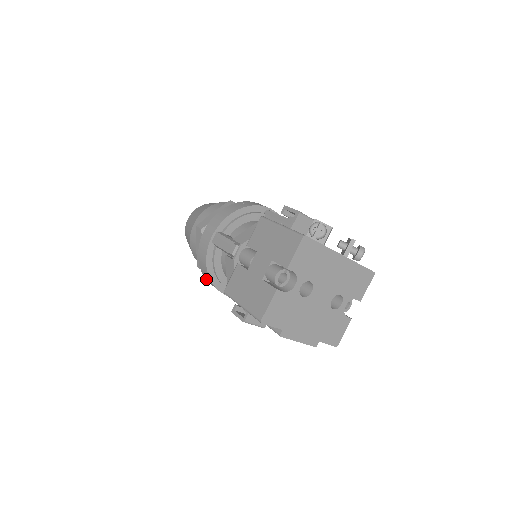
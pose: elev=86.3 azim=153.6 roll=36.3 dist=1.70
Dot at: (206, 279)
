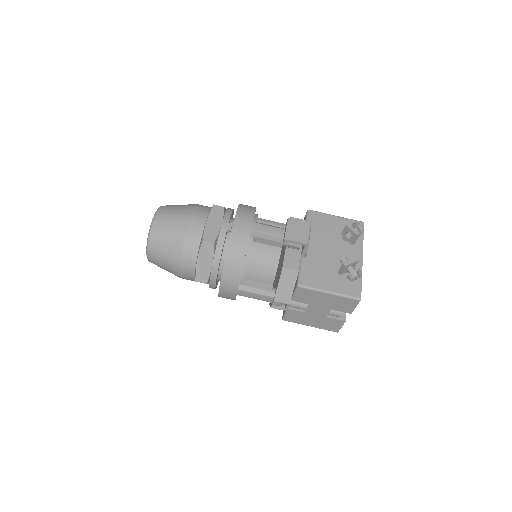
Dot at: occluded
